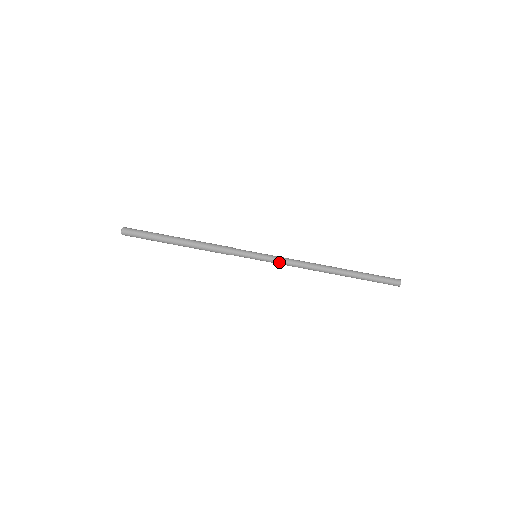
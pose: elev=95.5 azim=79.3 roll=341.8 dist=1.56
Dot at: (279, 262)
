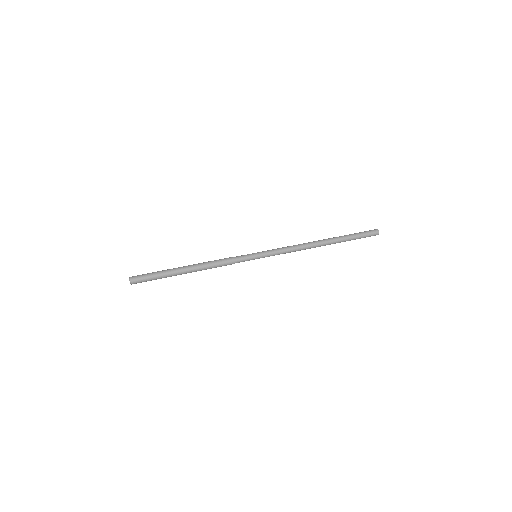
Dot at: (277, 252)
